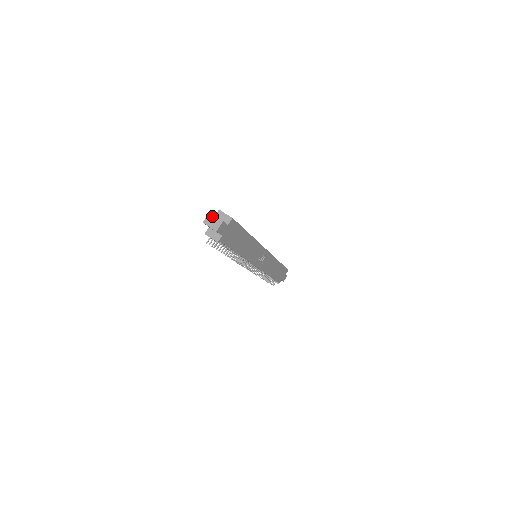
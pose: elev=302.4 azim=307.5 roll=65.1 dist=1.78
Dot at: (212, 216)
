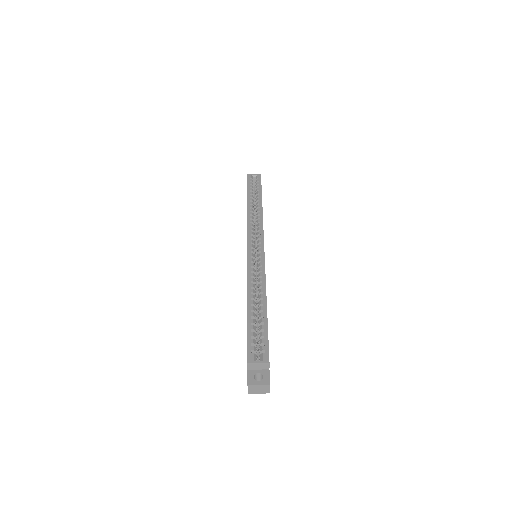
Dot at: (253, 386)
